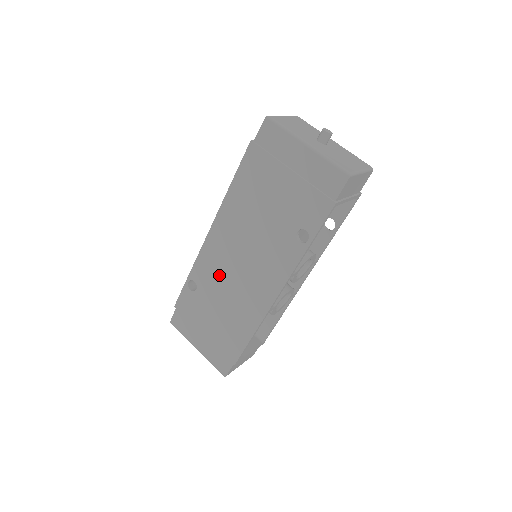
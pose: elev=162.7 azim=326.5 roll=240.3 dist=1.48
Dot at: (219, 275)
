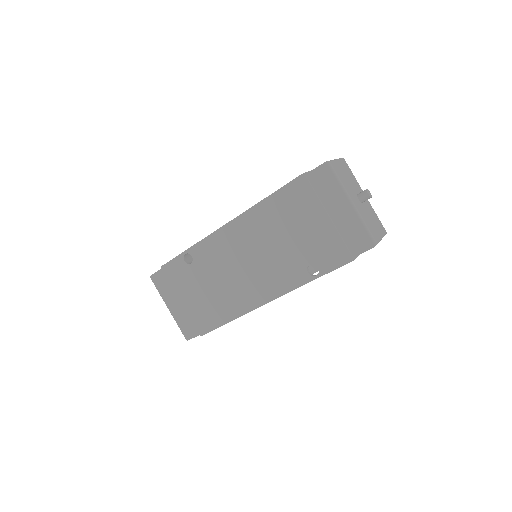
Dot at: (220, 263)
